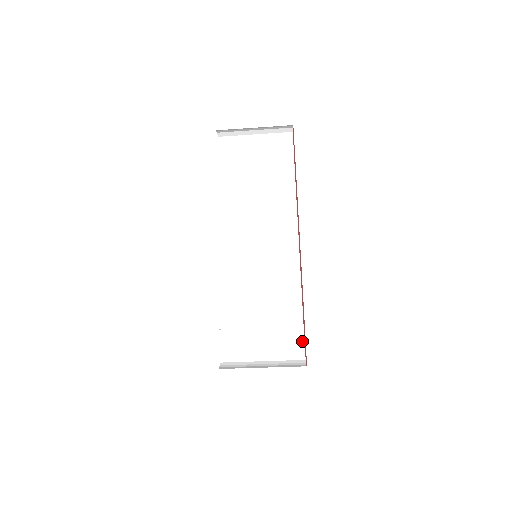
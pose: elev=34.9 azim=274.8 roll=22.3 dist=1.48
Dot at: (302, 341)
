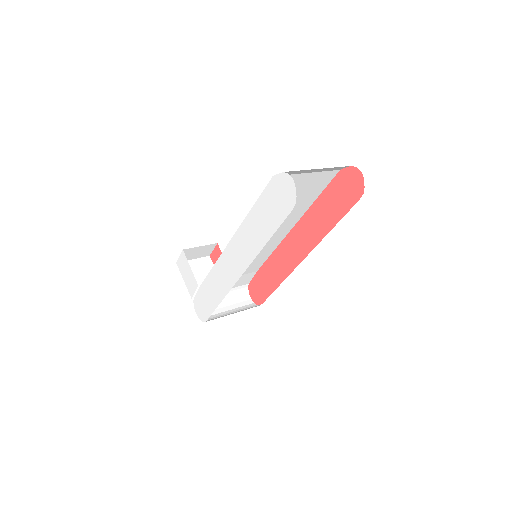
Dot at: (251, 278)
